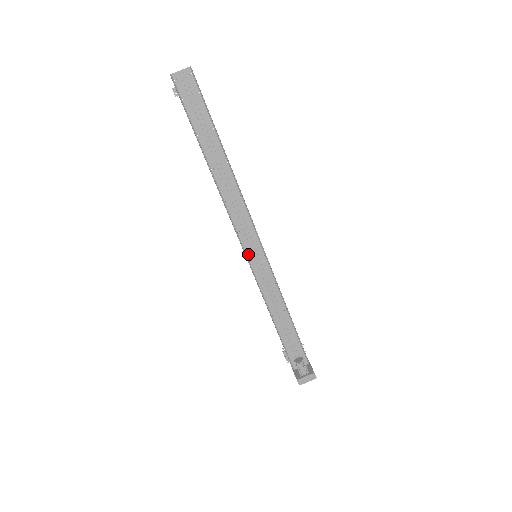
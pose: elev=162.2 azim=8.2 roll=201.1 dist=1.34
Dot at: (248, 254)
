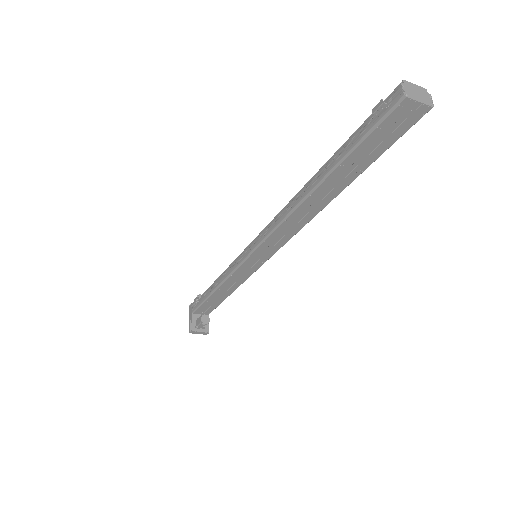
Dot at: (252, 256)
